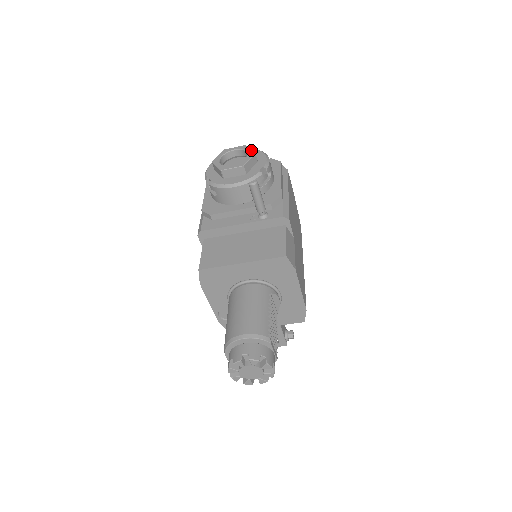
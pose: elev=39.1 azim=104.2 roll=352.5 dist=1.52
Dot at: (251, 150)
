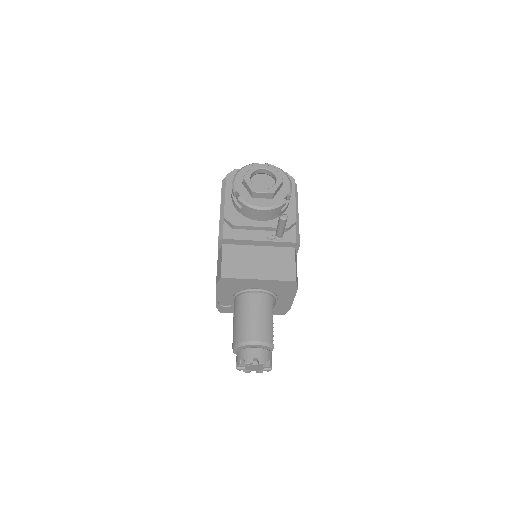
Dot at: (279, 175)
